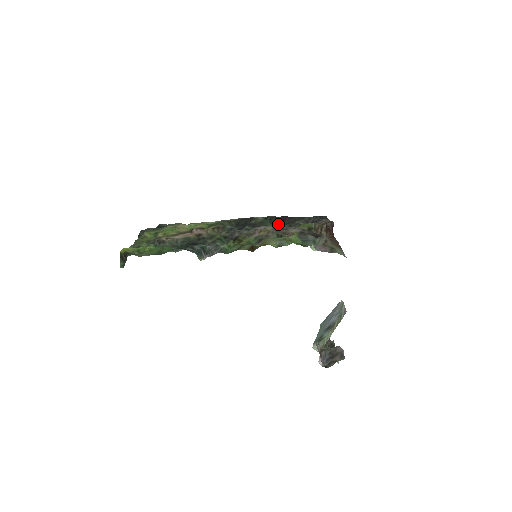
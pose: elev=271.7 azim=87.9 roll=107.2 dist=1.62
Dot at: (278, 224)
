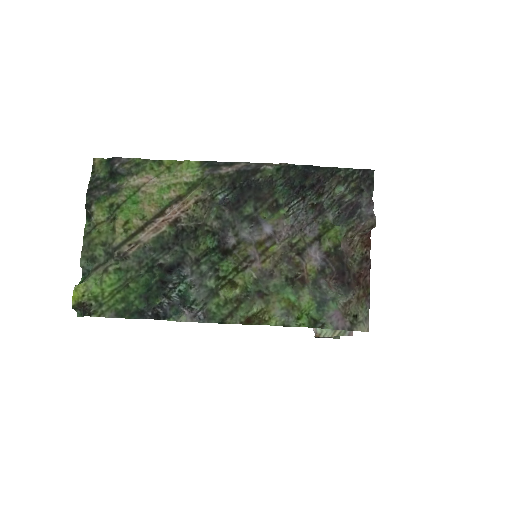
Dot at: (296, 182)
